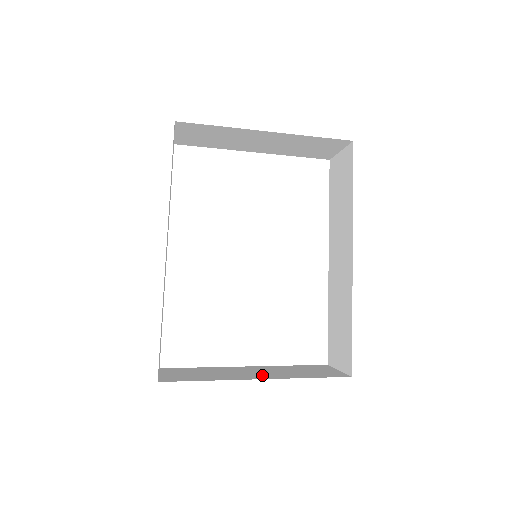
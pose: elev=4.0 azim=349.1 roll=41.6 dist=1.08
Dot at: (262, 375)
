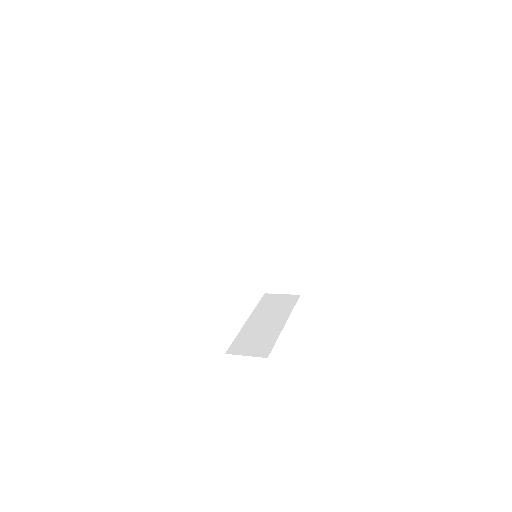
Dot at: (277, 320)
